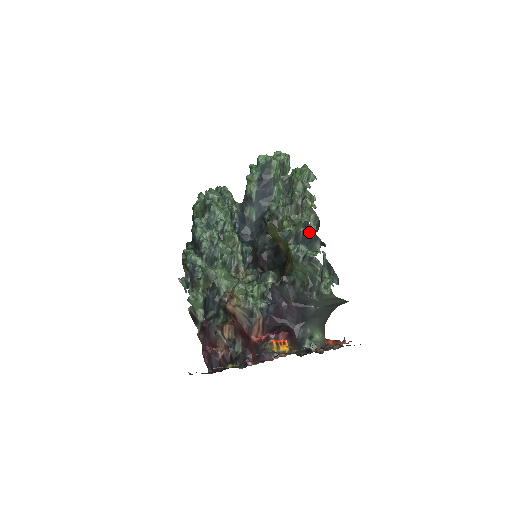
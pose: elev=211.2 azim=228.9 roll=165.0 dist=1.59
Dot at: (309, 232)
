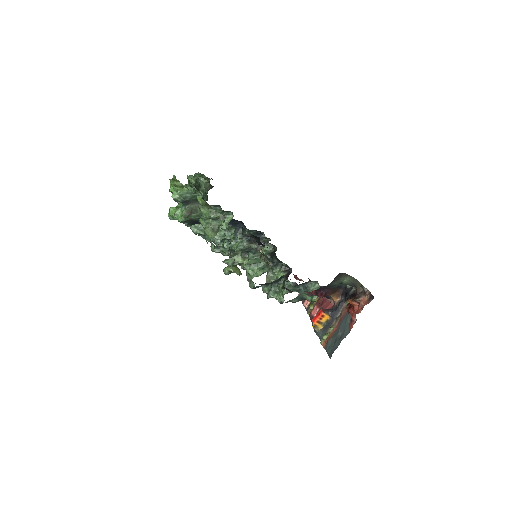
Dot at: occluded
